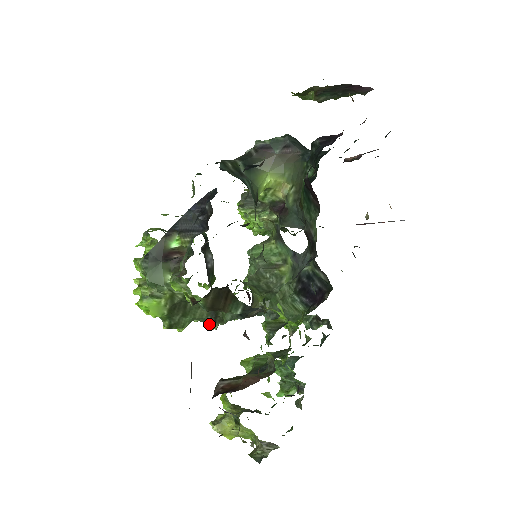
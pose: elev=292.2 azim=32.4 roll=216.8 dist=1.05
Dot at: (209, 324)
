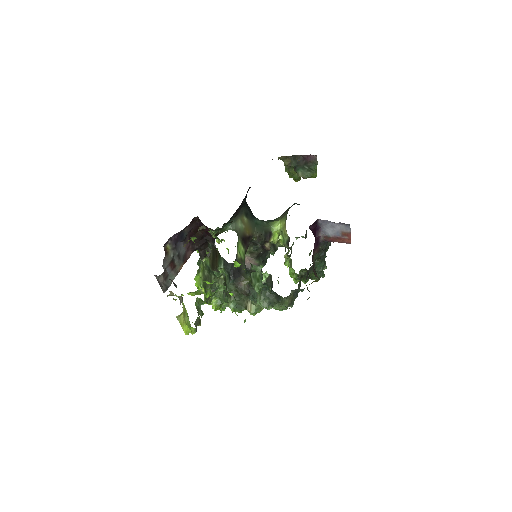
Dot at: occluded
